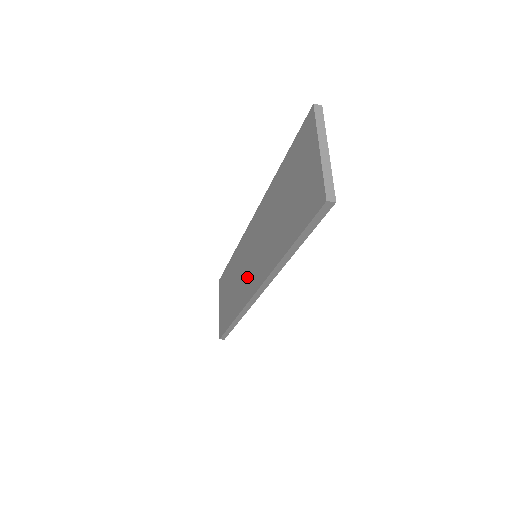
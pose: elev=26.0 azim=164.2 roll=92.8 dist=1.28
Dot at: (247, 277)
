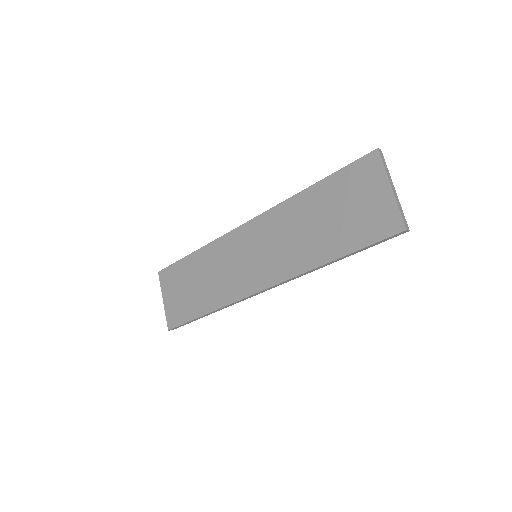
Dot at: (242, 274)
